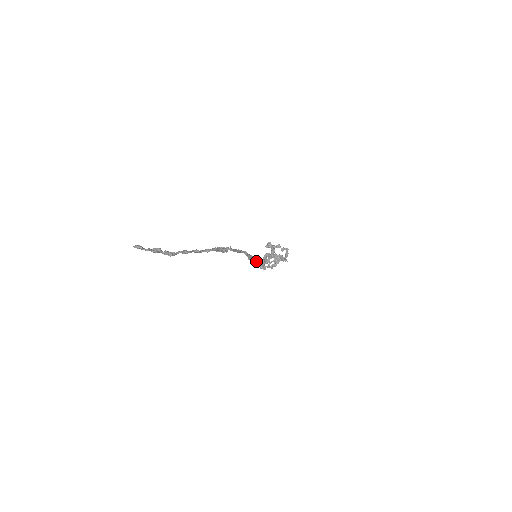
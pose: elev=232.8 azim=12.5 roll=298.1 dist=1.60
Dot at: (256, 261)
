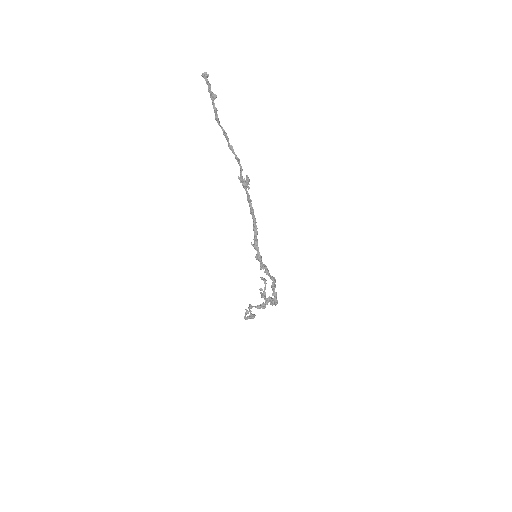
Dot at: (257, 251)
